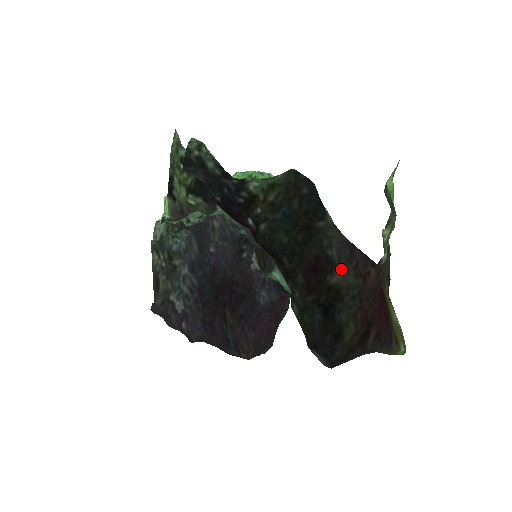
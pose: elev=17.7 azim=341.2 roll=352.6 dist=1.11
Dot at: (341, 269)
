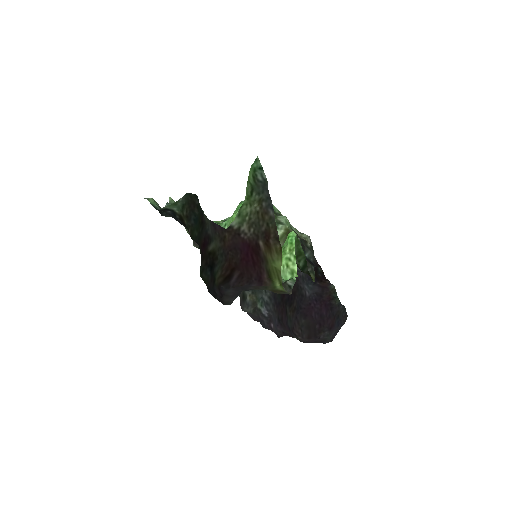
Dot at: (214, 240)
